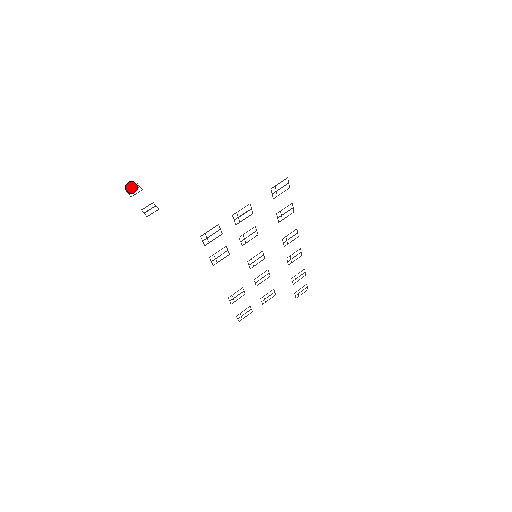
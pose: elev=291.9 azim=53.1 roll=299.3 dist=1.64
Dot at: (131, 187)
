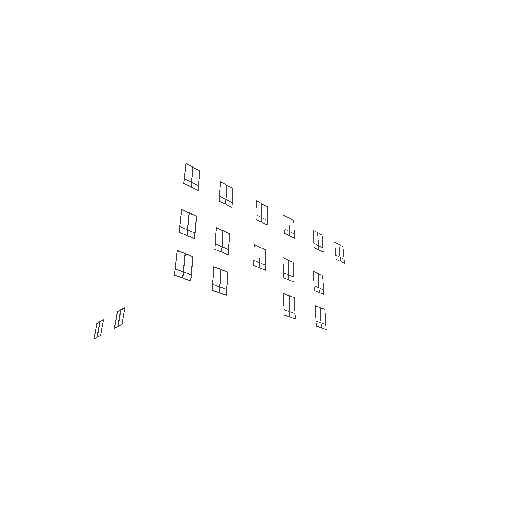
Dot at: (95, 332)
